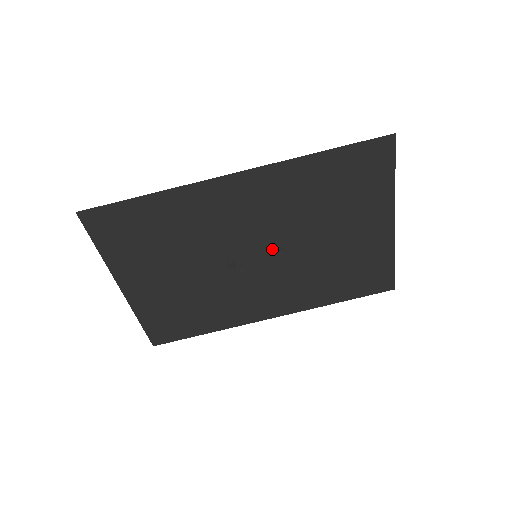
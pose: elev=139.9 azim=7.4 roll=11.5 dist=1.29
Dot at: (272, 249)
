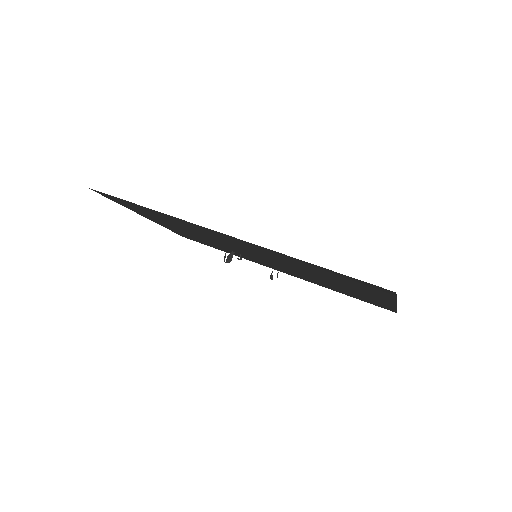
Dot at: (271, 260)
